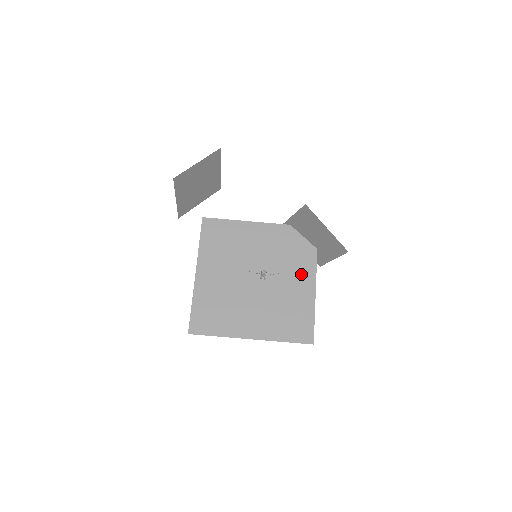
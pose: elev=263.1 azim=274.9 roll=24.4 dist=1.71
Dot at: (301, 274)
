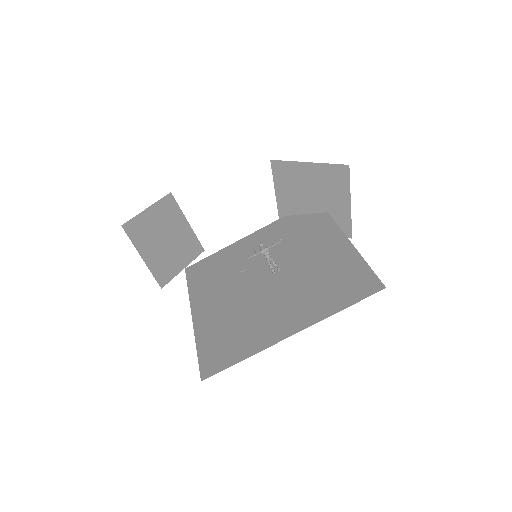
Dot at: (322, 240)
